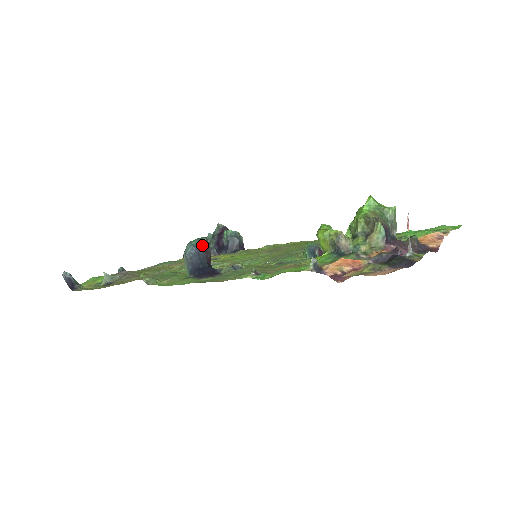
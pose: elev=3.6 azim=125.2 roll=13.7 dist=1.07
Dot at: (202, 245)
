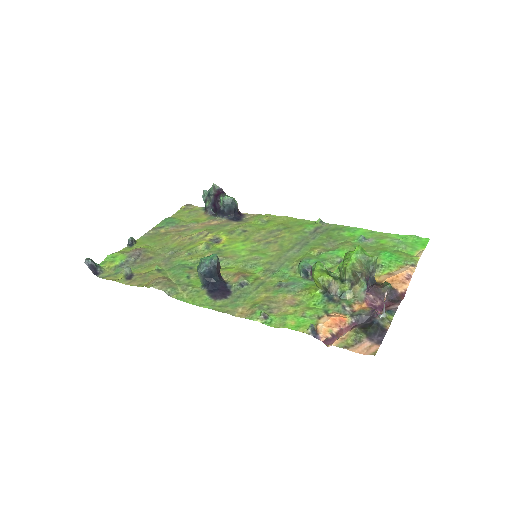
Dot at: (214, 265)
